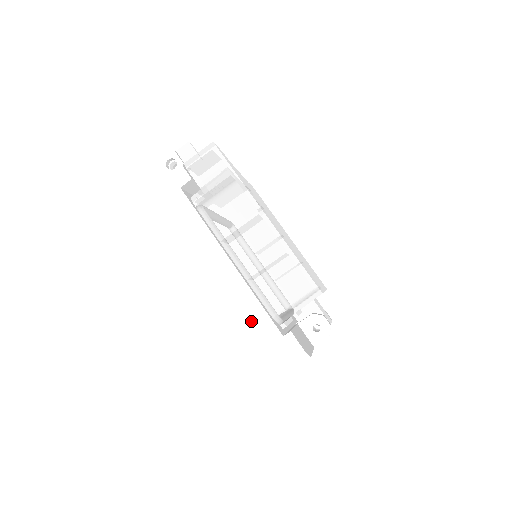
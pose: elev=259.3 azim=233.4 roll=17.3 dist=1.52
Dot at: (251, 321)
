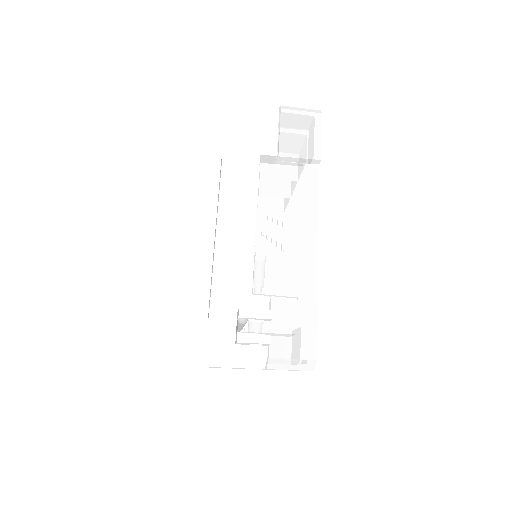
Dot at: occluded
